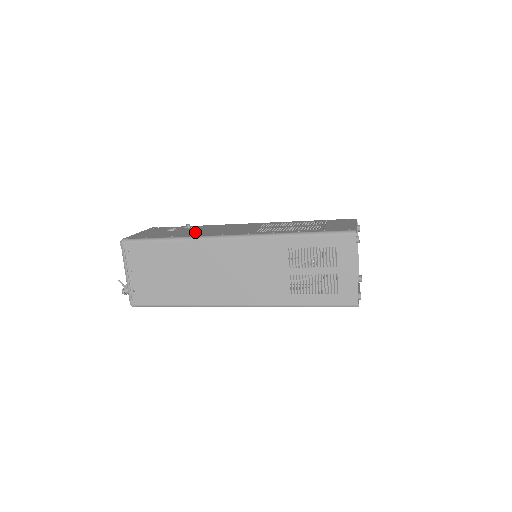
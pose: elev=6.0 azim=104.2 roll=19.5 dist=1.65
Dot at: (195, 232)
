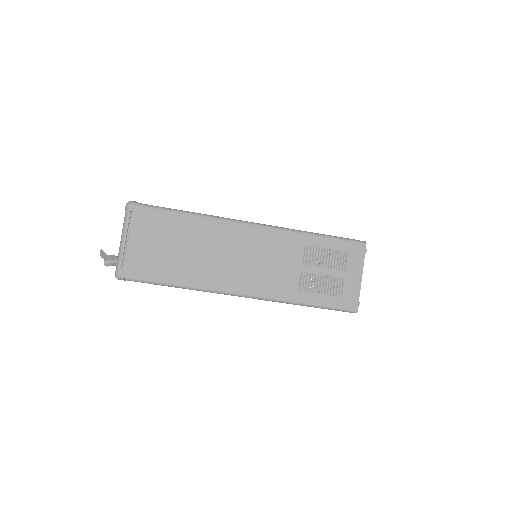
Dot at: occluded
